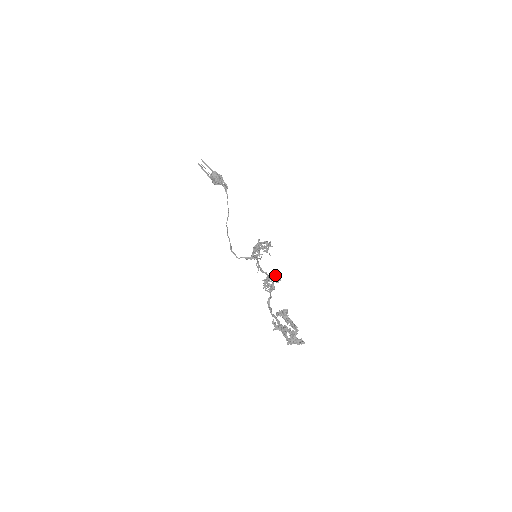
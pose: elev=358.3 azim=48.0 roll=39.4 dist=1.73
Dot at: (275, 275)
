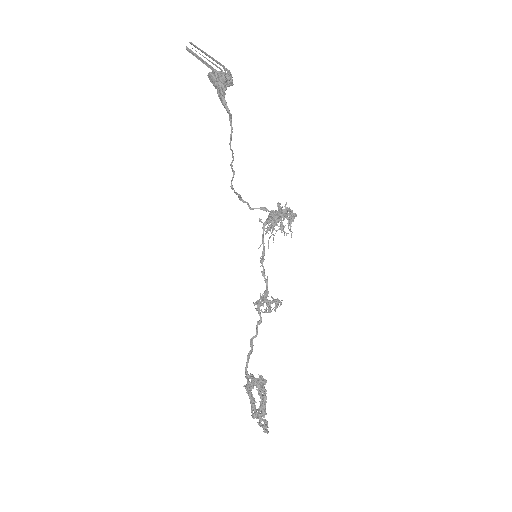
Dot at: (273, 299)
